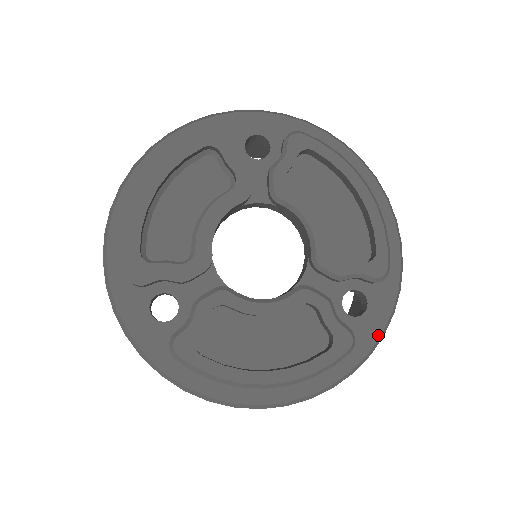
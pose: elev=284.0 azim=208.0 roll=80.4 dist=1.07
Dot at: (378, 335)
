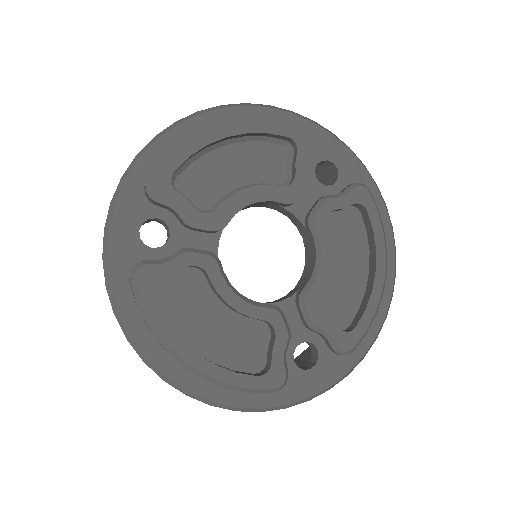
Dot at: (305, 396)
